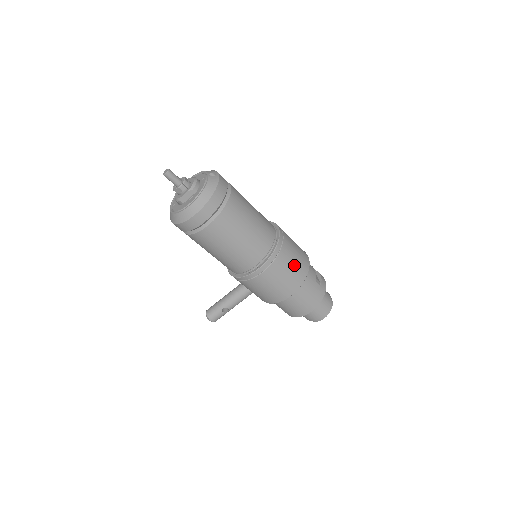
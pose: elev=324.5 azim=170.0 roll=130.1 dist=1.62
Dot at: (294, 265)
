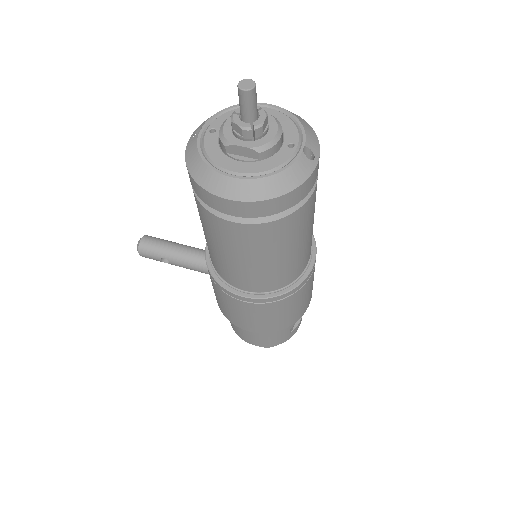
Dot at: (286, 314)
